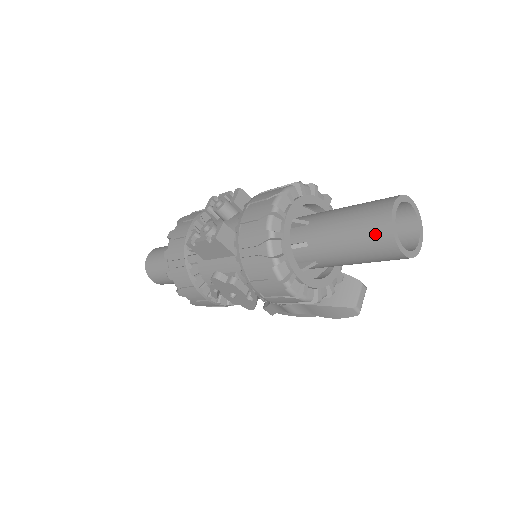
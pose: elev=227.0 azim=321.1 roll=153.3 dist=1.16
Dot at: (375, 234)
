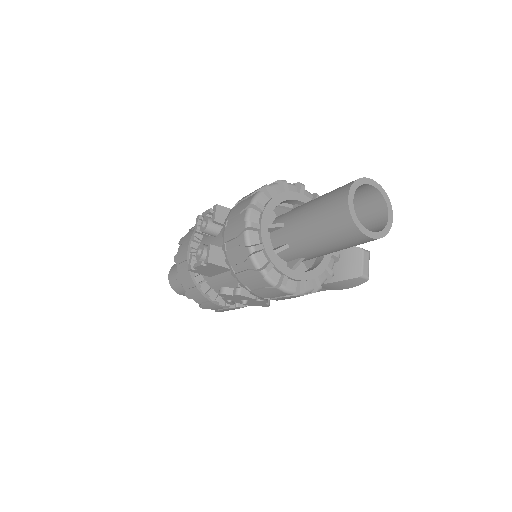
Dot at: (340, 227)
